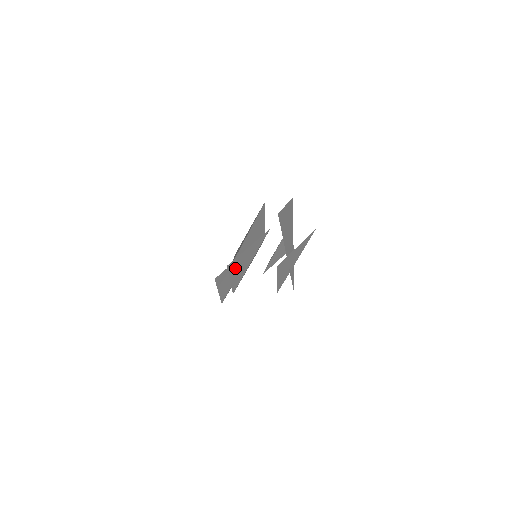
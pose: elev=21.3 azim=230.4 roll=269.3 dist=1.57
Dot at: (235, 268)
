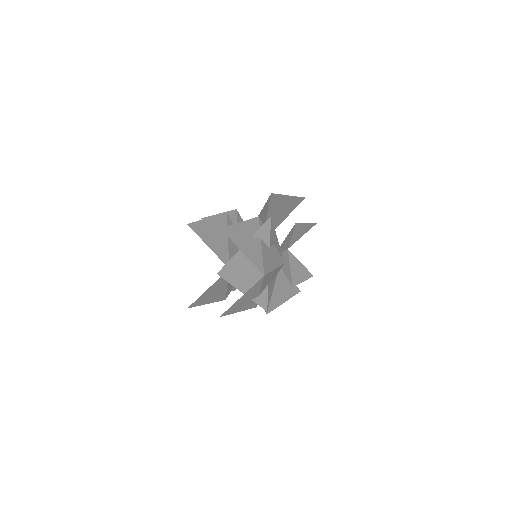
Dot at: (204, 300)
